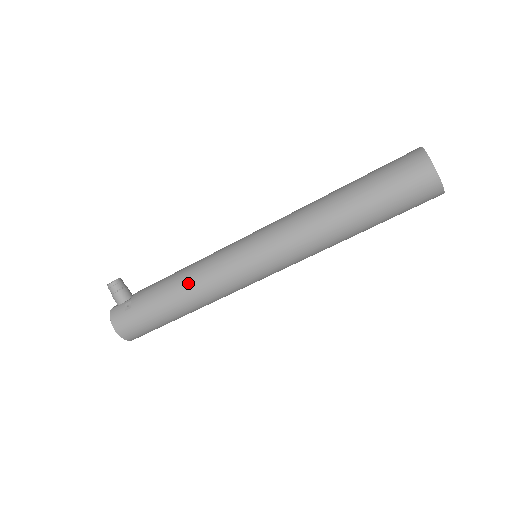
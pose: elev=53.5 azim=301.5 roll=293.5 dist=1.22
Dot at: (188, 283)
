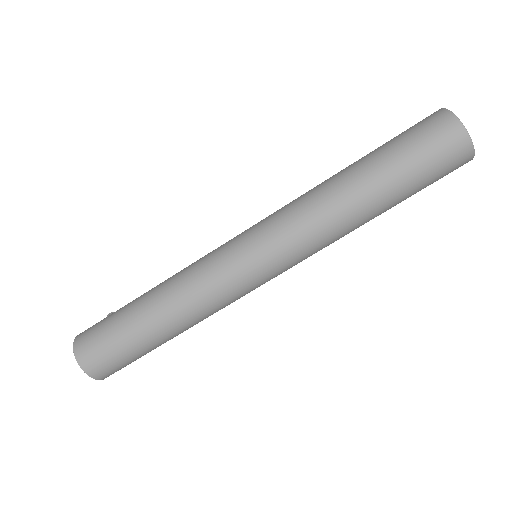
Dot at: (173, 275)
